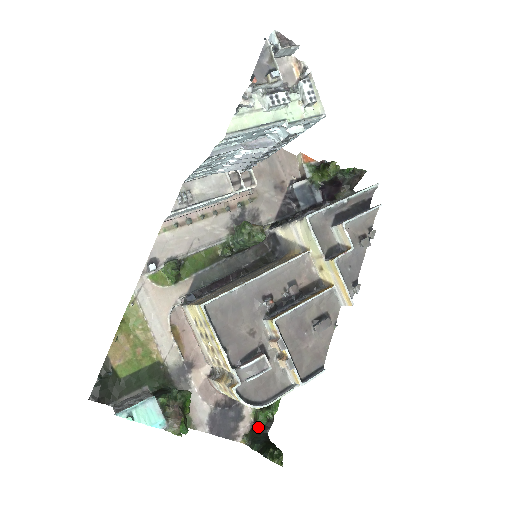
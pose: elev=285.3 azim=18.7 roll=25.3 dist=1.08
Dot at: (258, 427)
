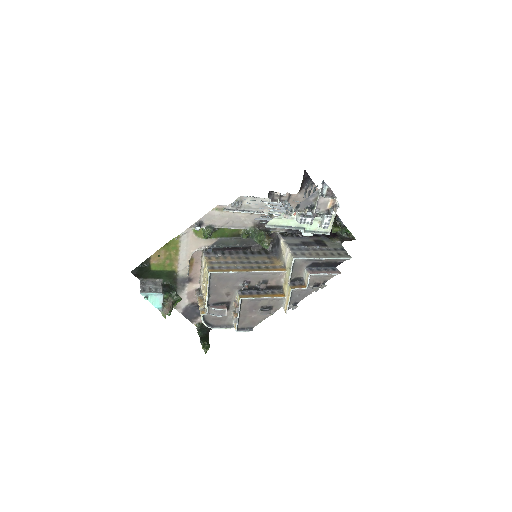
Dot at: occluded
